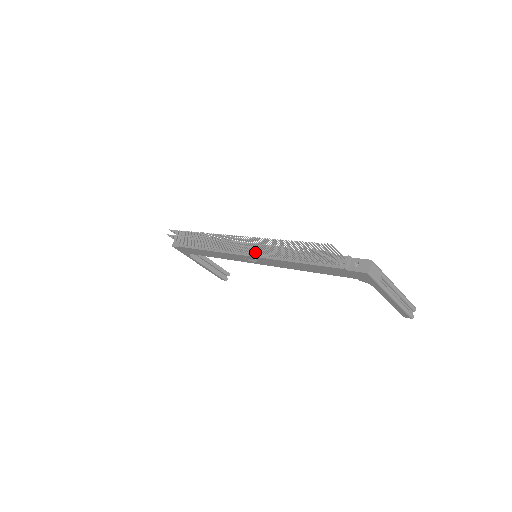
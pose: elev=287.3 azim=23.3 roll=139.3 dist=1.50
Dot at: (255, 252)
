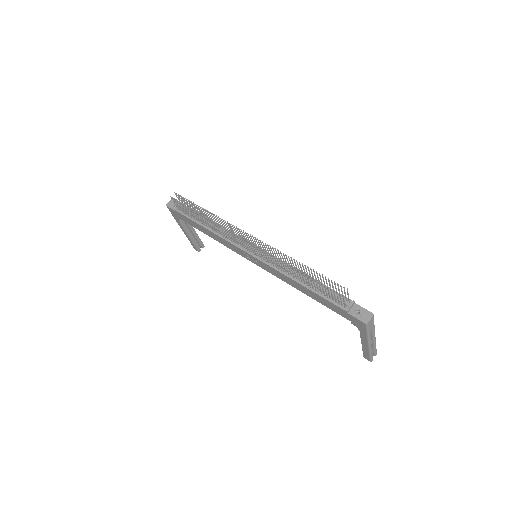
Dot at: (261, 255)
